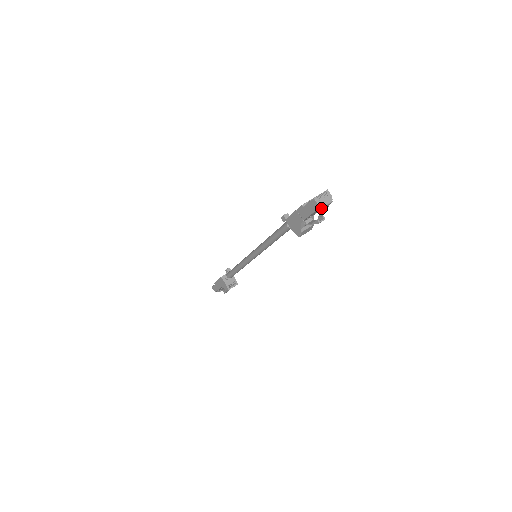
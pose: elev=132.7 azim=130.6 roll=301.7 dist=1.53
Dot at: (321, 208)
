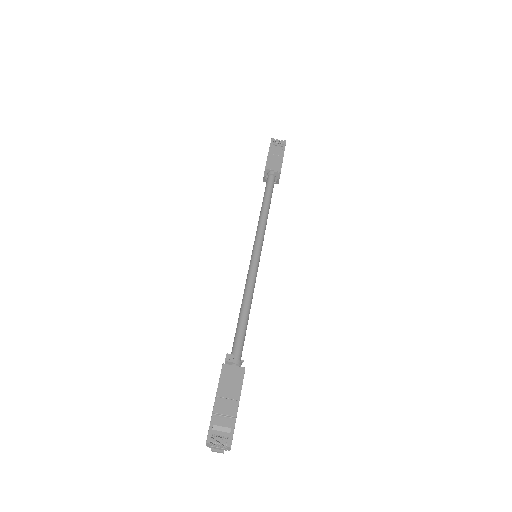
Dot at: occluded
